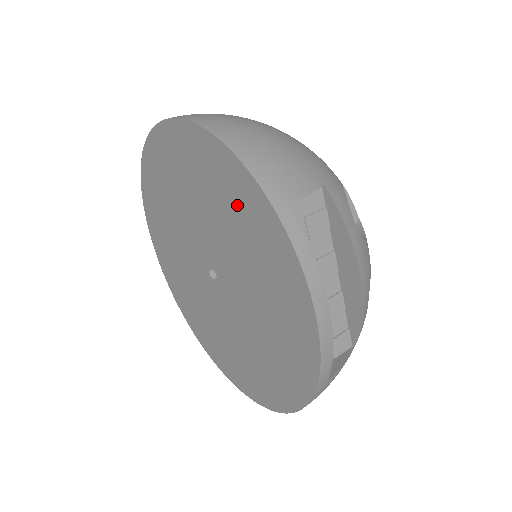
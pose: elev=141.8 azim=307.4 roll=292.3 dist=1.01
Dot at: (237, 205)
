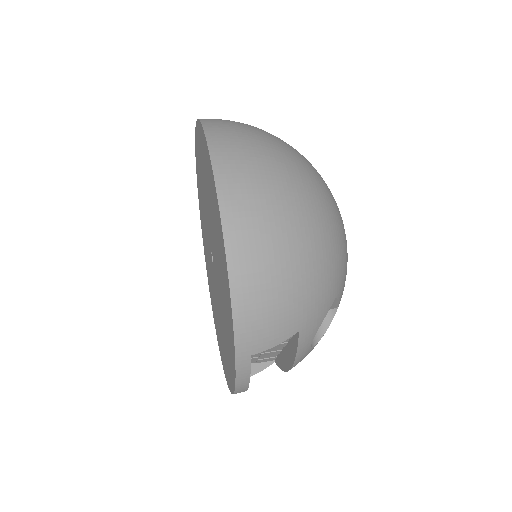
Dot at: (226, 305)
